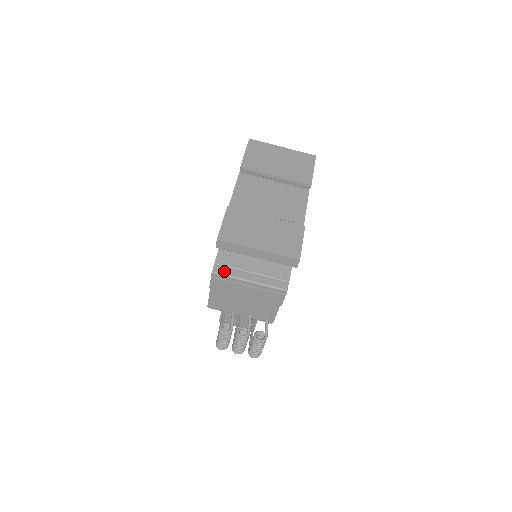
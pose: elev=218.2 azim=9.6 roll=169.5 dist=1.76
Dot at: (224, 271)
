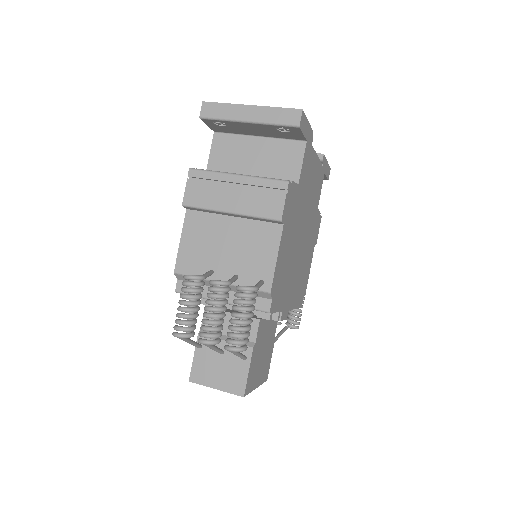
Dot at: (206, 171)
